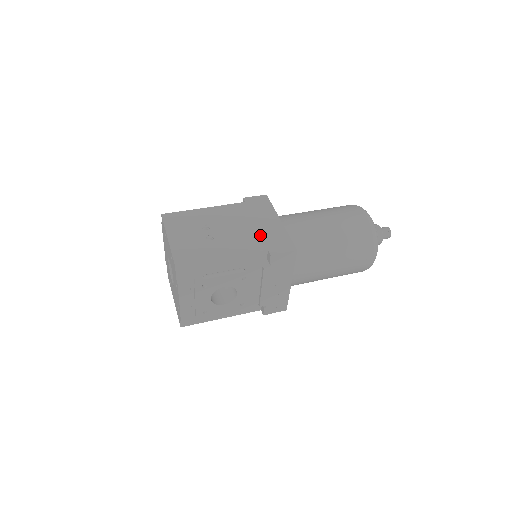
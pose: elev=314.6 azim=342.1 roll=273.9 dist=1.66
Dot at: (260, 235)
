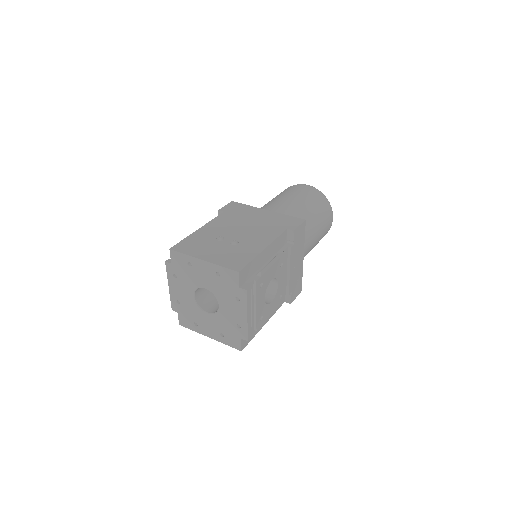
Dot at: (268, 224)
